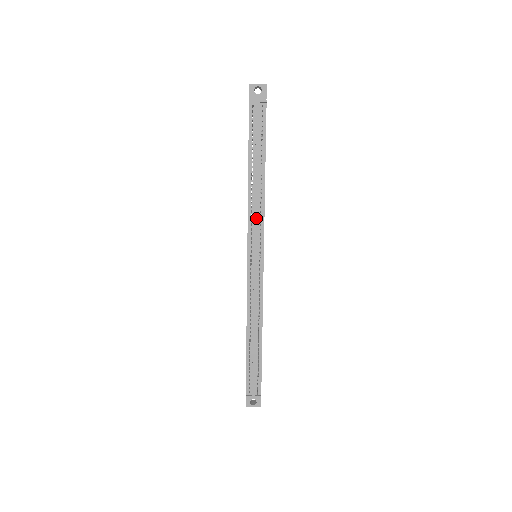
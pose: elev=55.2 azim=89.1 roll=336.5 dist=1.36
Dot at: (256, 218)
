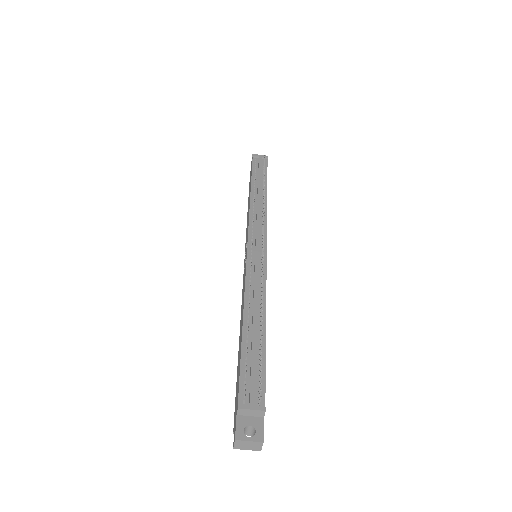
Dot at: (258, 215)
